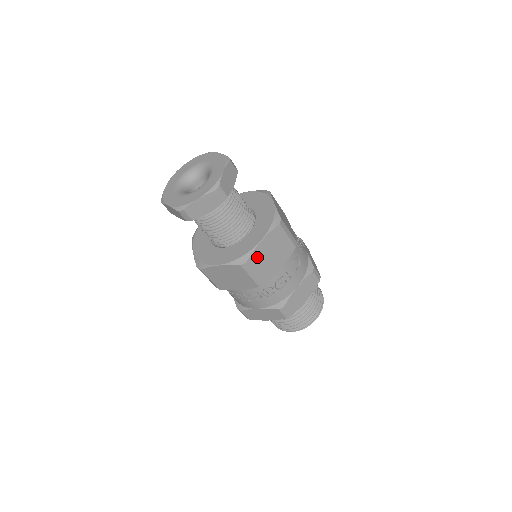
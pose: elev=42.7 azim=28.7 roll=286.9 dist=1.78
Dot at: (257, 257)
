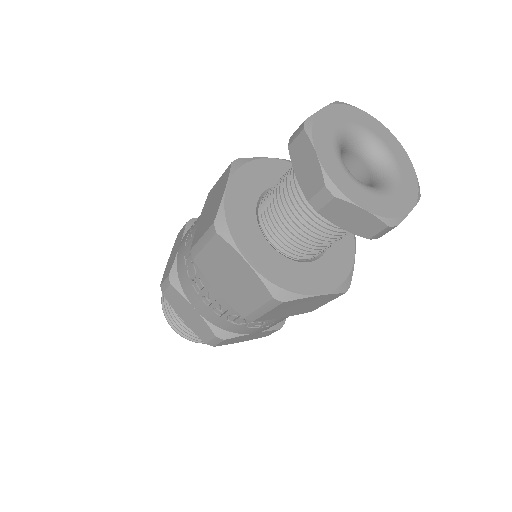
Dot at: (292, 303)
